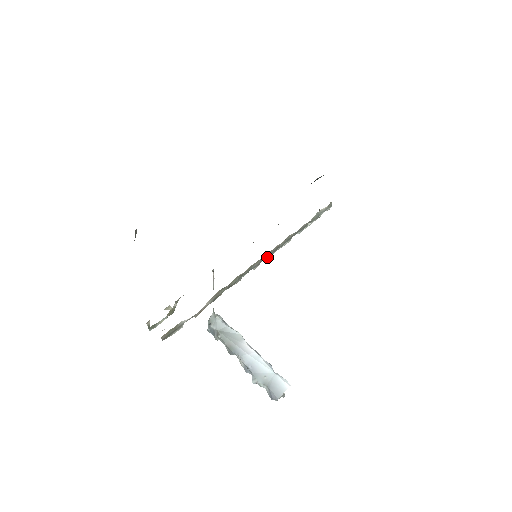
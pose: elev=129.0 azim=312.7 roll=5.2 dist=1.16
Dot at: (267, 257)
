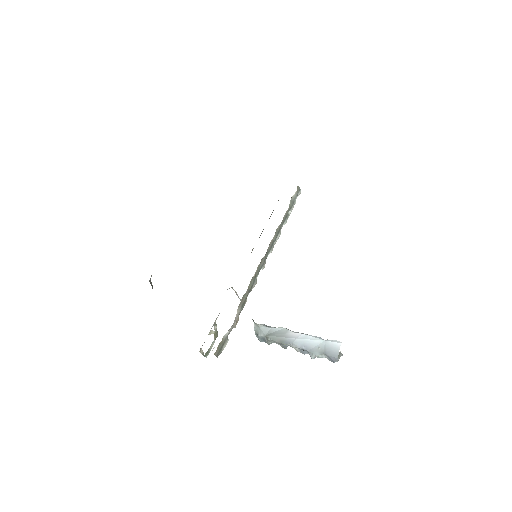
Dot at: (268, 254)
